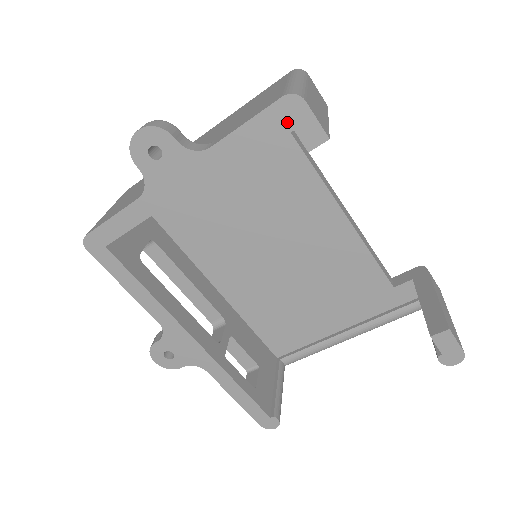
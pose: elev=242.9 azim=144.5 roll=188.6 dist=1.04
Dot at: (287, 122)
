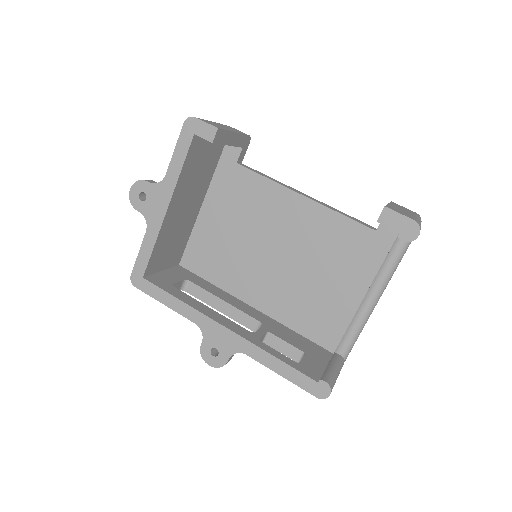
Dot at: (193, 134)
